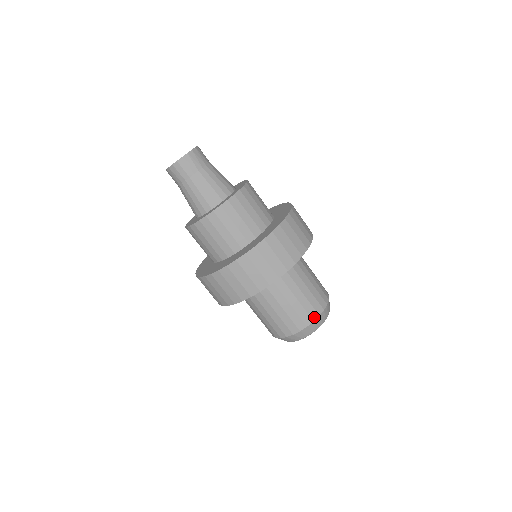
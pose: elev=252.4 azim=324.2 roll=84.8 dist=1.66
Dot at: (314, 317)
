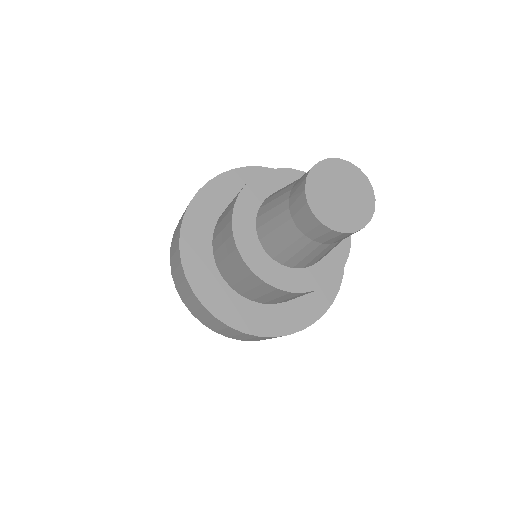
Dot at: occluded
